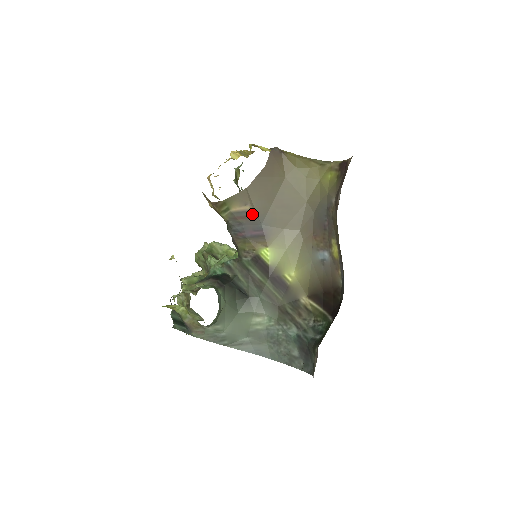
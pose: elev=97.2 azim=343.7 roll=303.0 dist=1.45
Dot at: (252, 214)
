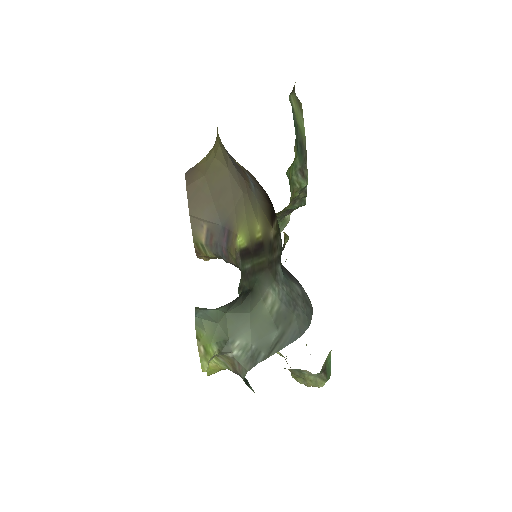
Dot at: (211, 227)
